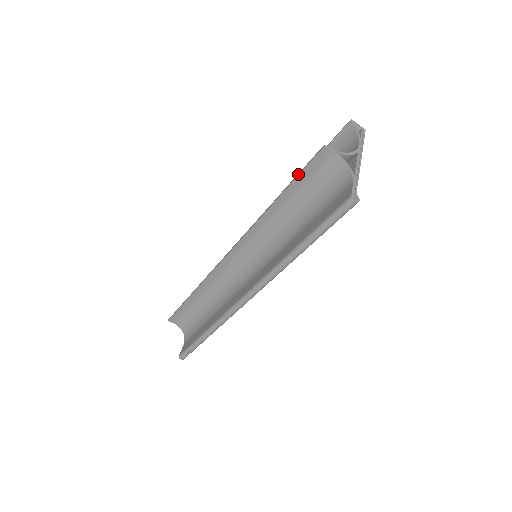
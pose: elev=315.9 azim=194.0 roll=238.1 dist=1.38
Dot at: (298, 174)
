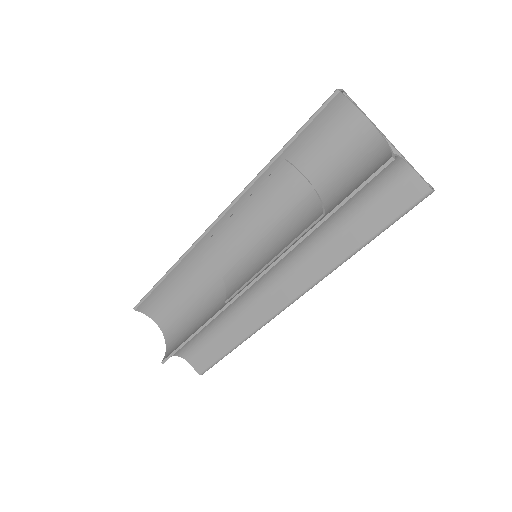
Dot at: (357, 190)
